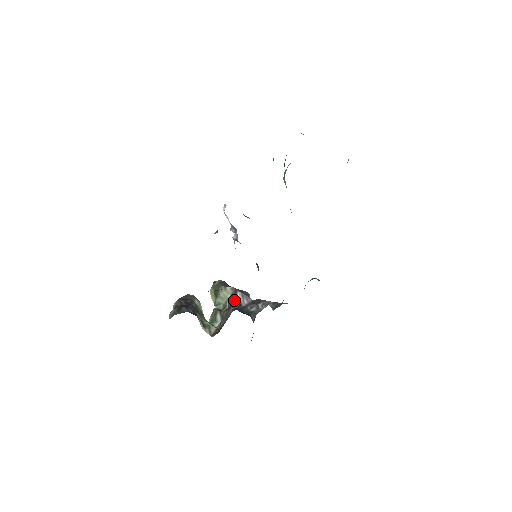
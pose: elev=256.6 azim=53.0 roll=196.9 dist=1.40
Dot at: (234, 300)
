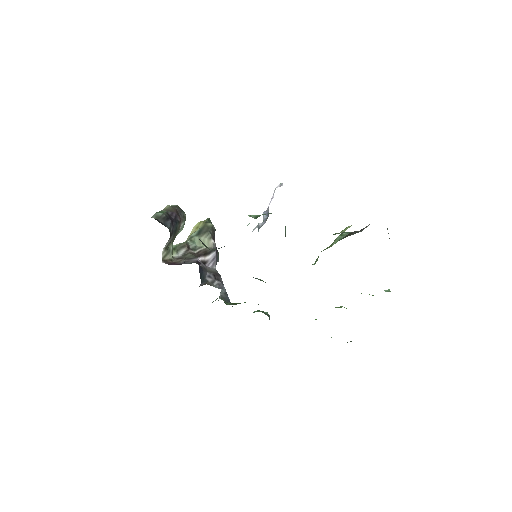
Dot at: (206, 254)
